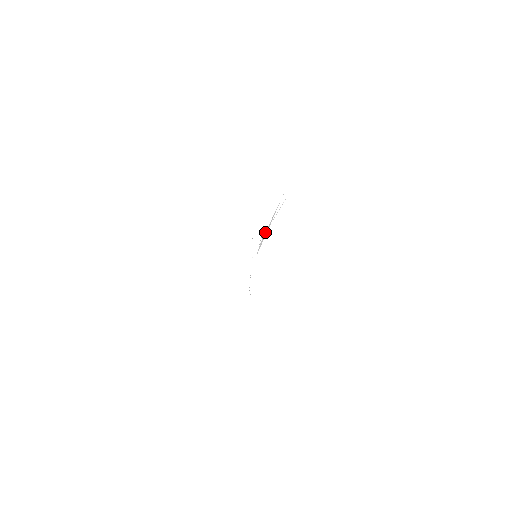
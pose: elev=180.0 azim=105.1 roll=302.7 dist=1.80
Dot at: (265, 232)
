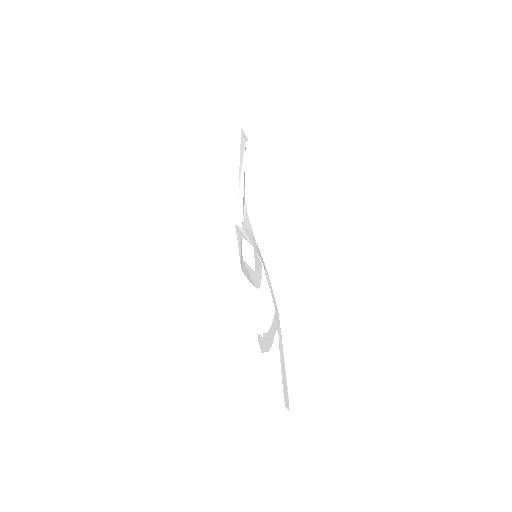
Dot at: (241, 185)
